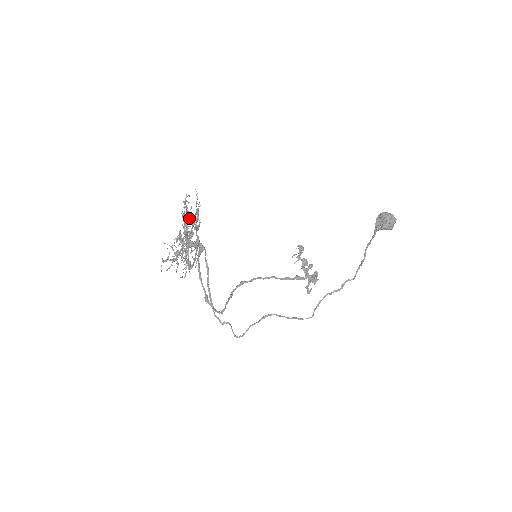
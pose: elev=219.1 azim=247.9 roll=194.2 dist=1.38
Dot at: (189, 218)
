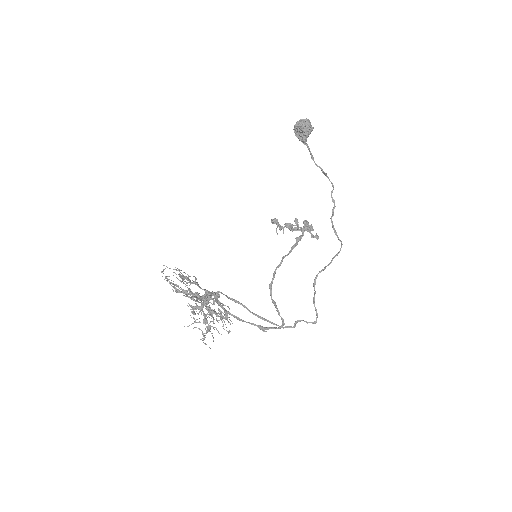
Dot at: occluded
